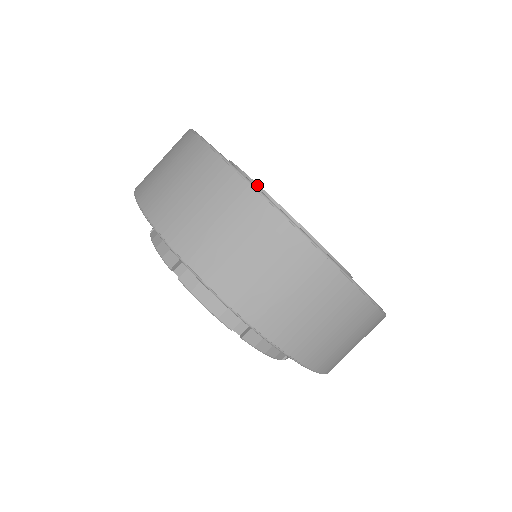
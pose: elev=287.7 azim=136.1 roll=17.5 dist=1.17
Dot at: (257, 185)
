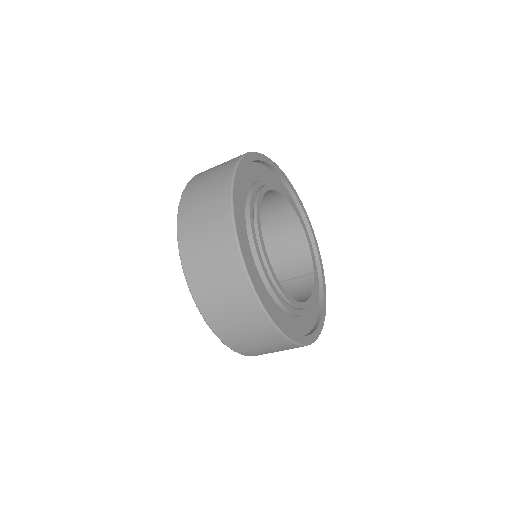
Dot at: (258, 196)
